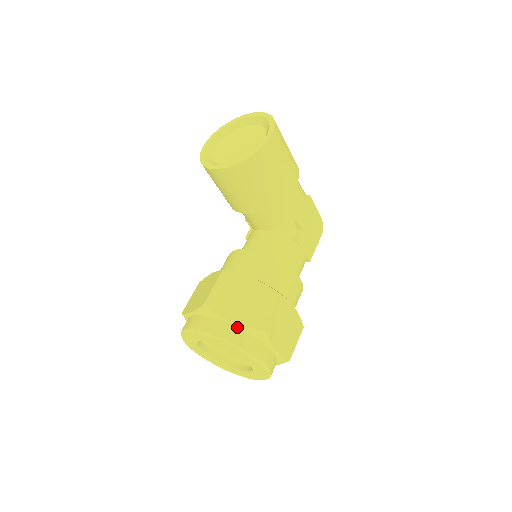
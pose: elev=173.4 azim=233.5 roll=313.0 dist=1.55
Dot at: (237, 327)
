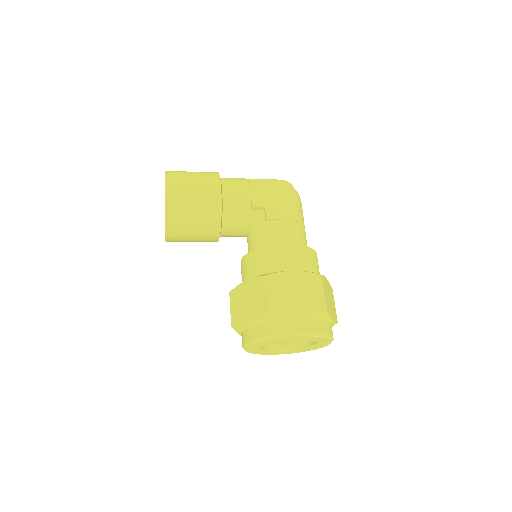
Dot at: (256, 325)
